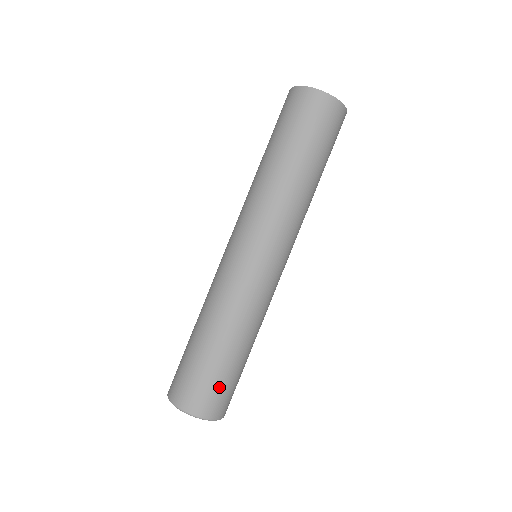
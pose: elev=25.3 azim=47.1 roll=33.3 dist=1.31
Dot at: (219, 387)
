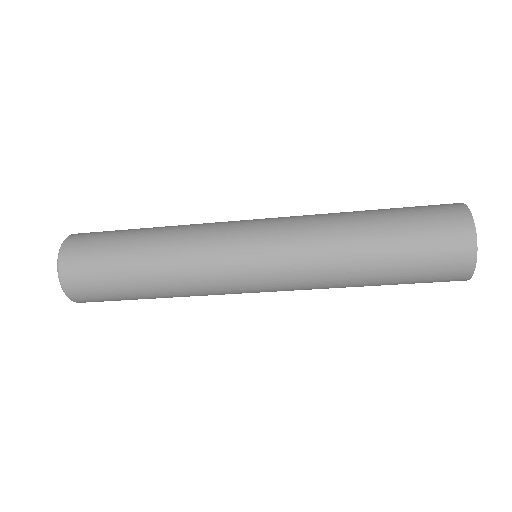
Dot at: (108, 298)
